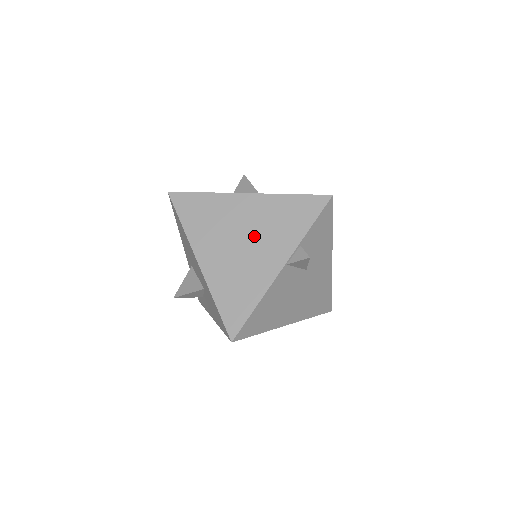
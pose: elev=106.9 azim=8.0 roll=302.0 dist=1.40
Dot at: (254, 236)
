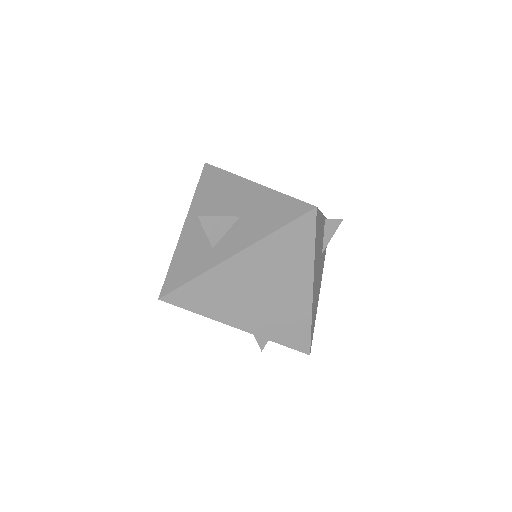
Dot at: occluded
